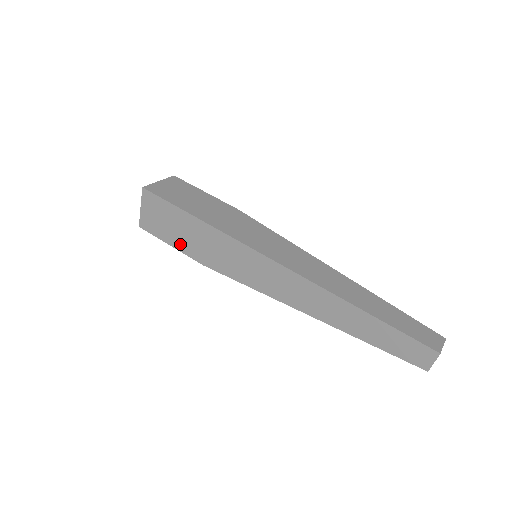
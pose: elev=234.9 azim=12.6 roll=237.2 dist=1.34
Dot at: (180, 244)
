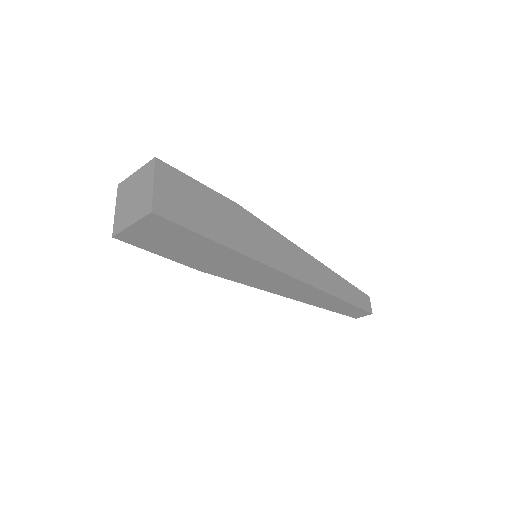
Dot at: (179, 257)
